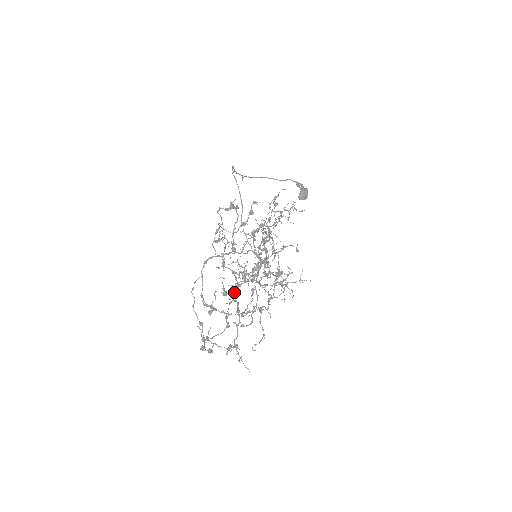
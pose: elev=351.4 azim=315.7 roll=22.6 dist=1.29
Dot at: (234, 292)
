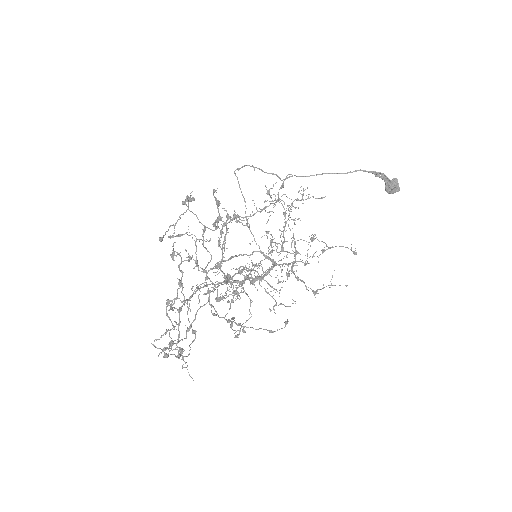
Dot at: occluded
